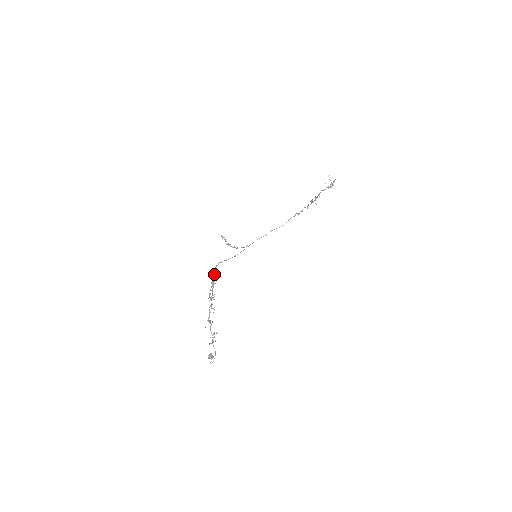
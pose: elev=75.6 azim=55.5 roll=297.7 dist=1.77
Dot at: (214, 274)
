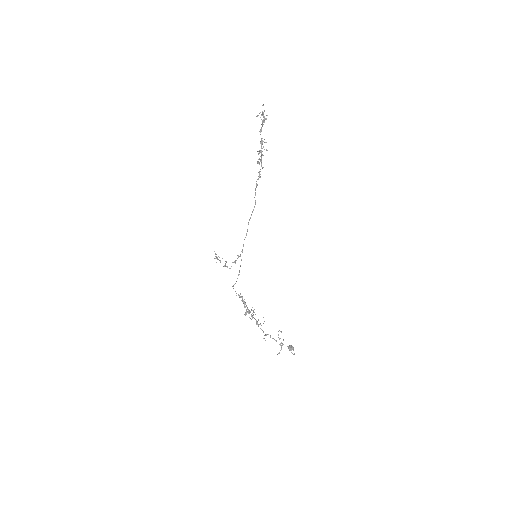
Dot at: (238, 295)
